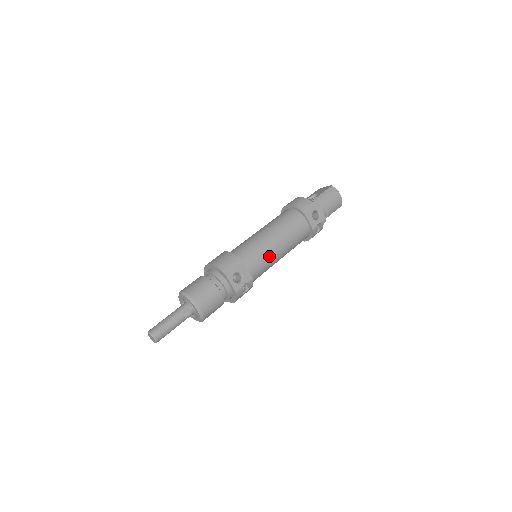
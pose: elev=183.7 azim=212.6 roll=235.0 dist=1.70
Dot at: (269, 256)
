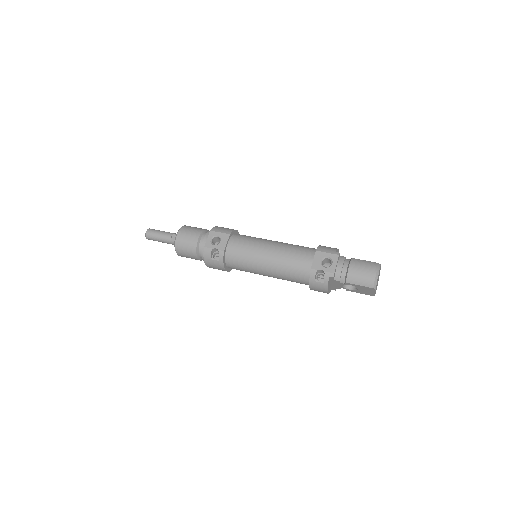
Dot at: (254, 252)
